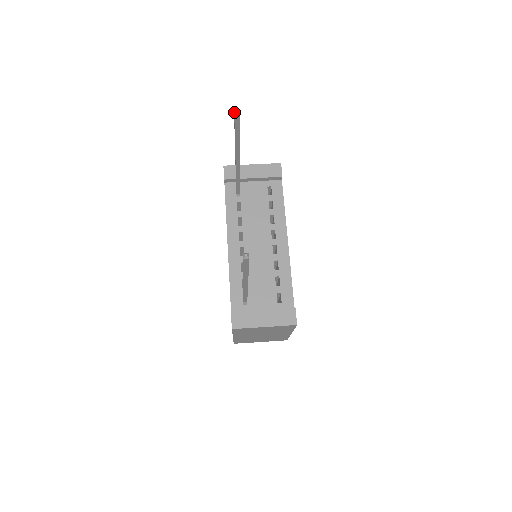
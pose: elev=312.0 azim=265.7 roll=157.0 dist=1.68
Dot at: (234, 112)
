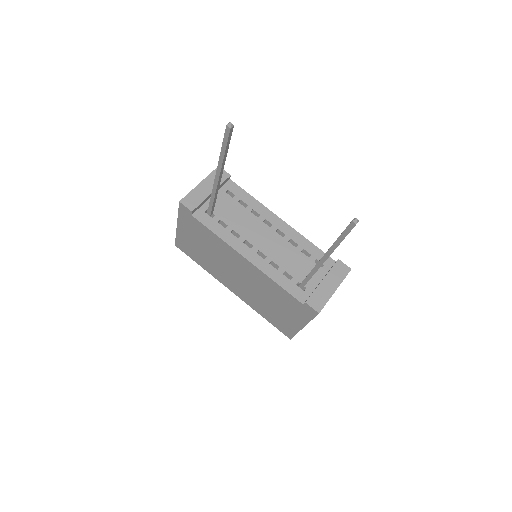
Dot at: (227, 125)
